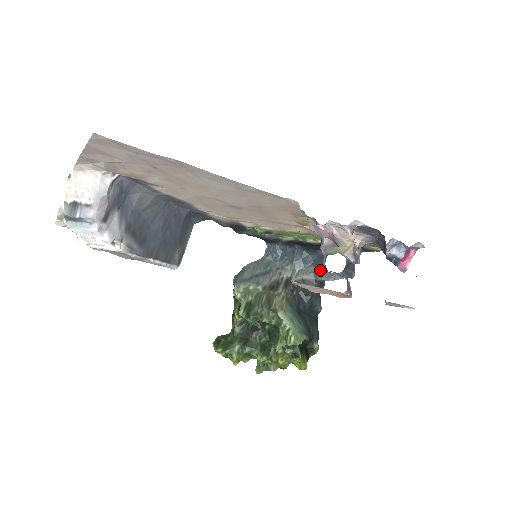
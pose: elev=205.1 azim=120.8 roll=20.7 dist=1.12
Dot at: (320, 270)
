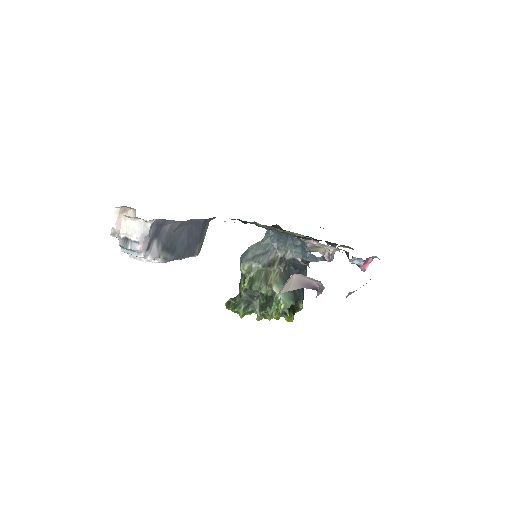
Dot at: (298, 286)
